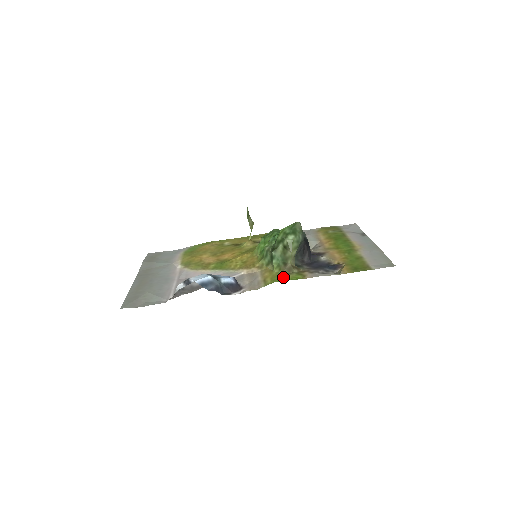
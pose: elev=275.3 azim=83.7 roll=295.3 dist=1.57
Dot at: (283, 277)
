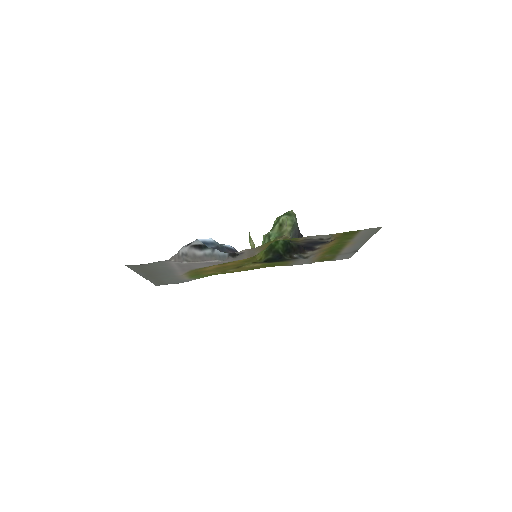
Dot at: occluded
